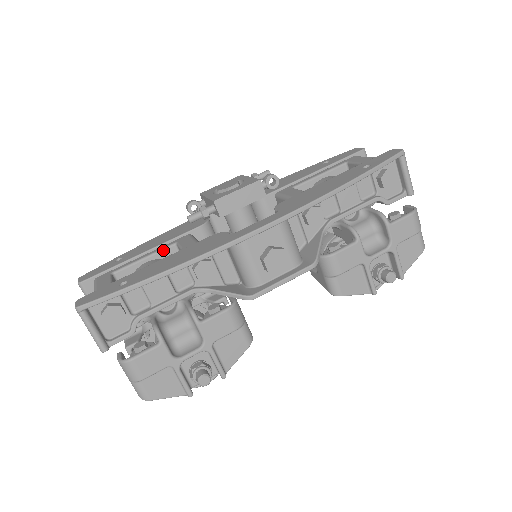
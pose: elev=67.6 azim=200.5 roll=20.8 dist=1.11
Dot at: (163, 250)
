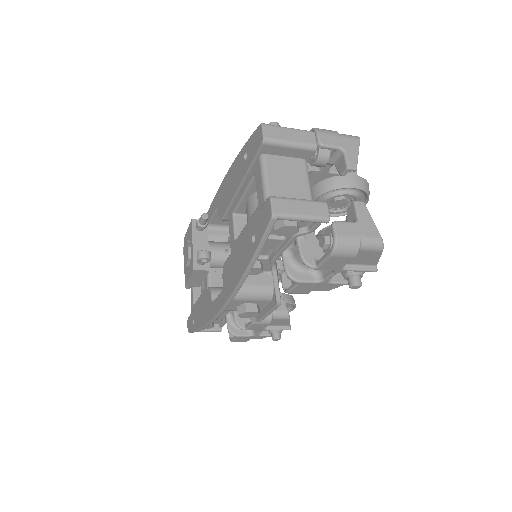
Dot at: occluded
